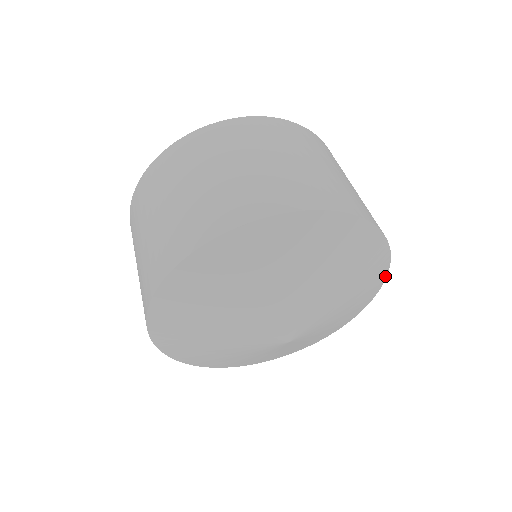
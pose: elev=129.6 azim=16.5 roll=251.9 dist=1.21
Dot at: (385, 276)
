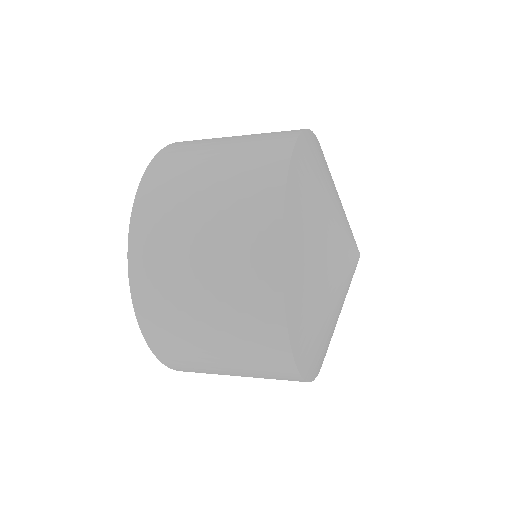
Dot at: occluded
